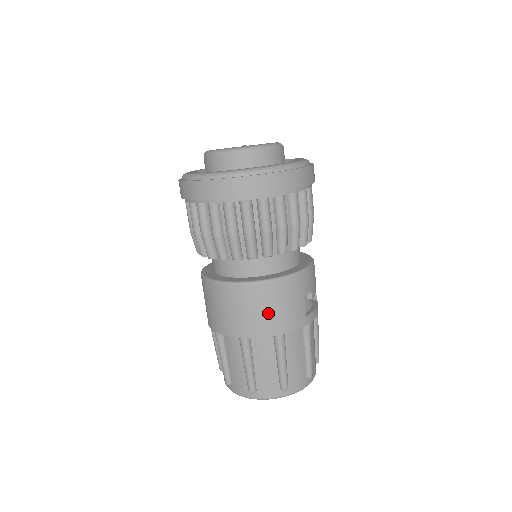
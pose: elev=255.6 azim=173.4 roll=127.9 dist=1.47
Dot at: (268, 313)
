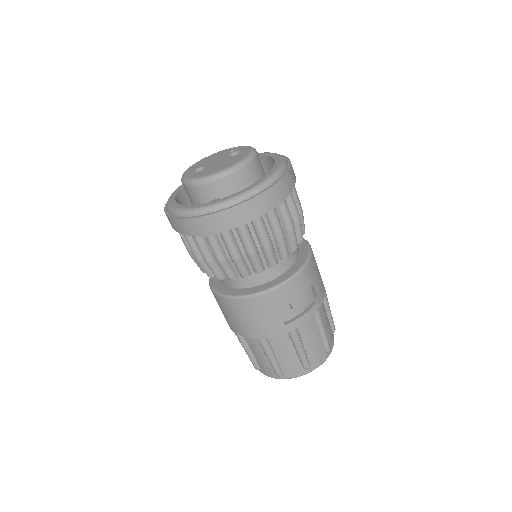
Dot at: (244, 321)
